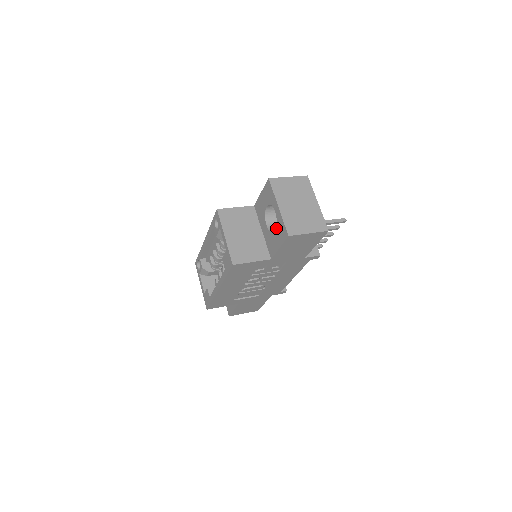
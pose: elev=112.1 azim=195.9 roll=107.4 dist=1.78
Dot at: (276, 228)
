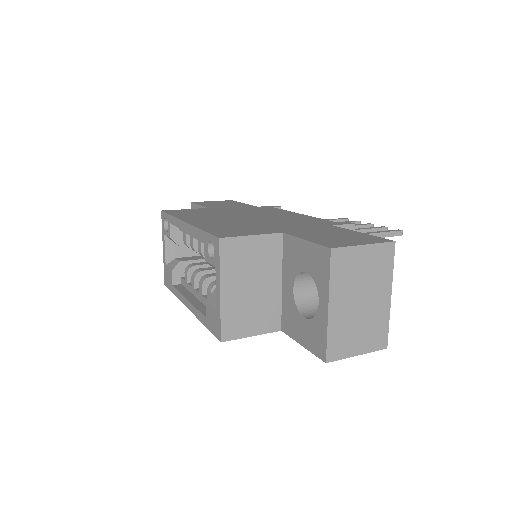
Dot at: (309, 321)
